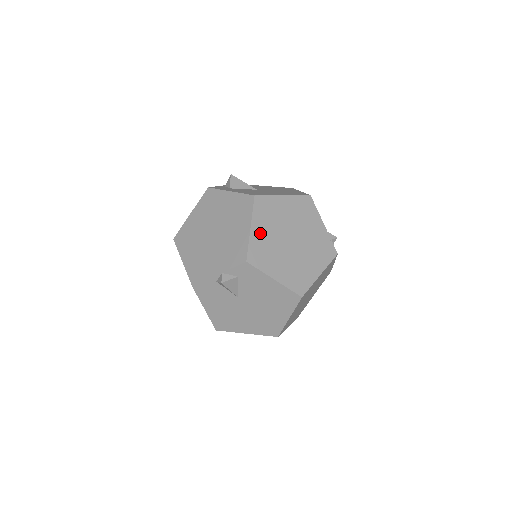
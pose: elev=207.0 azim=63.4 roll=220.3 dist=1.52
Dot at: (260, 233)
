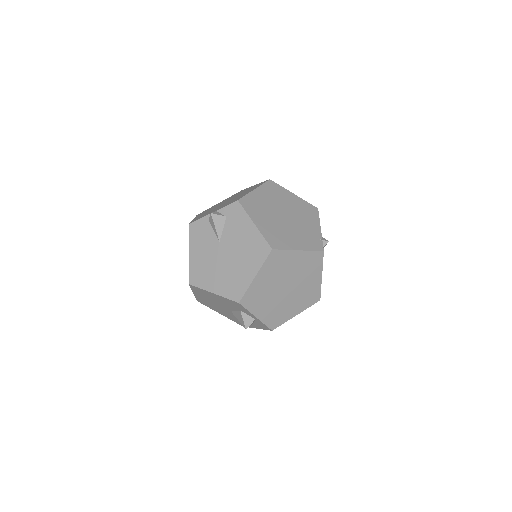
Dot at: (260, 196)
